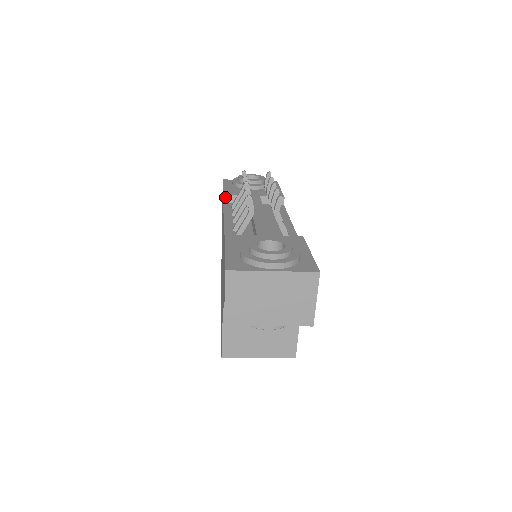
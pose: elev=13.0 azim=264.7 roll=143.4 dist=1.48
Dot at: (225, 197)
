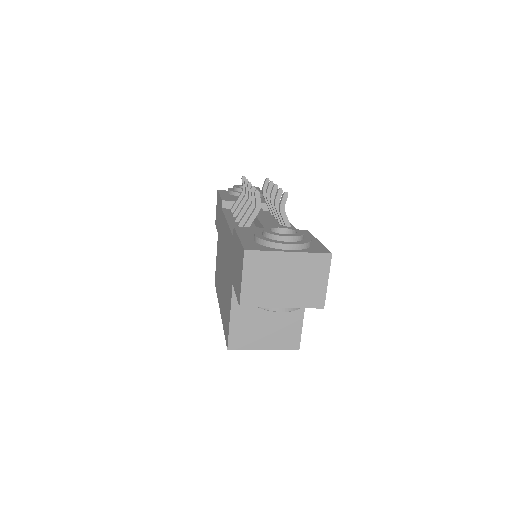
Dot at: (223, 202)
